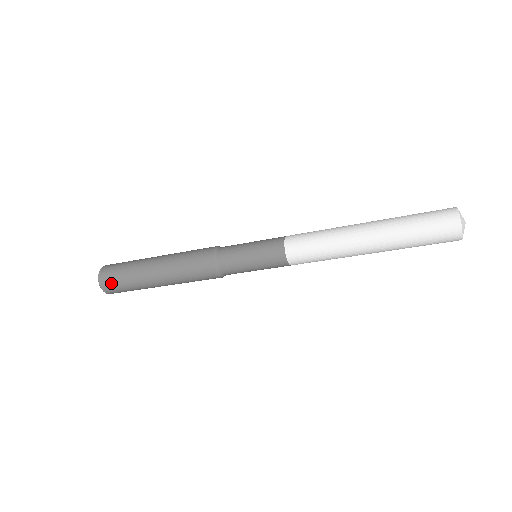
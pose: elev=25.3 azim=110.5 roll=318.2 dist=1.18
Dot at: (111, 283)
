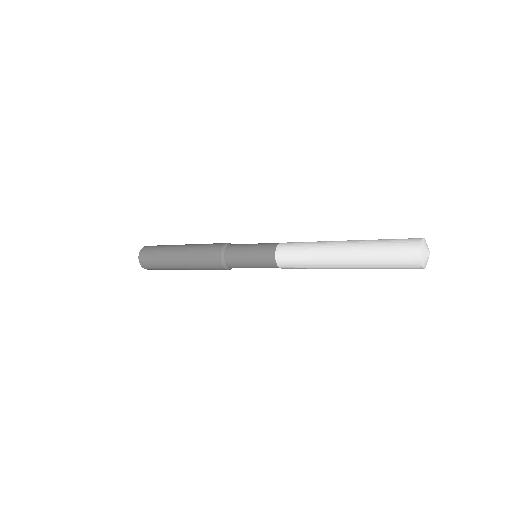
Dot at: (146, 258)
